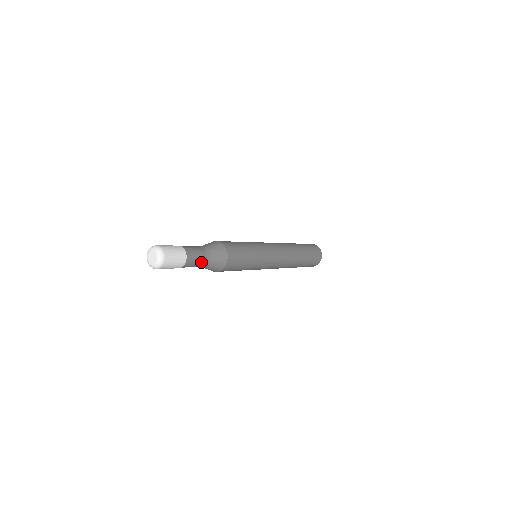
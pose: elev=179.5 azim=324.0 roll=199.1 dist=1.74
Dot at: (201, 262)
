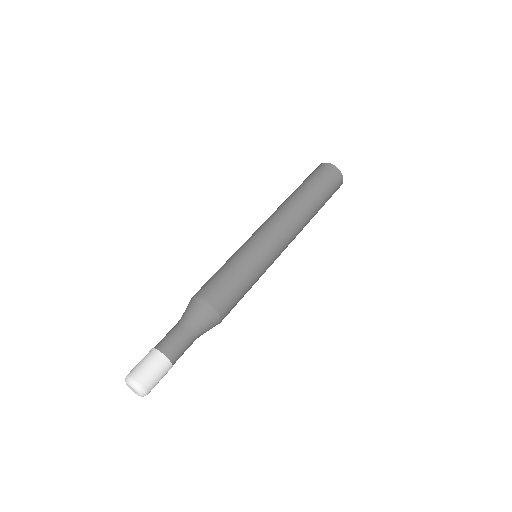
Dot at: occluded
